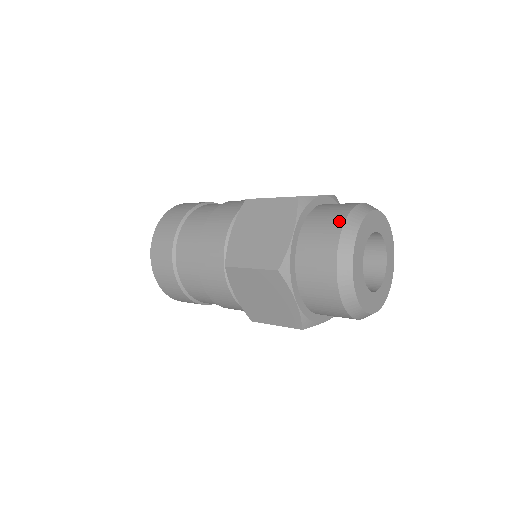
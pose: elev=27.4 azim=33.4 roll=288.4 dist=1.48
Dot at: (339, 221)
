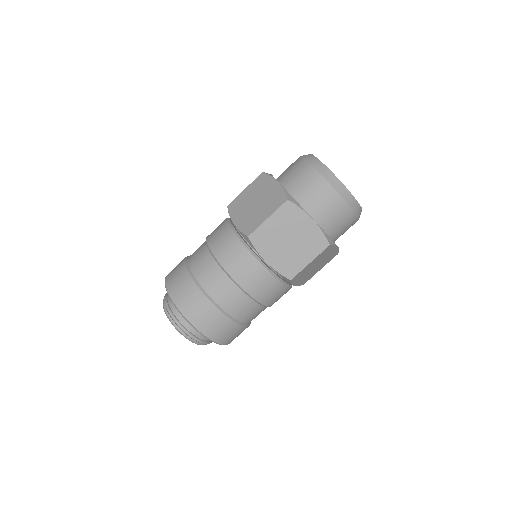
Dot at: (299, 160)
